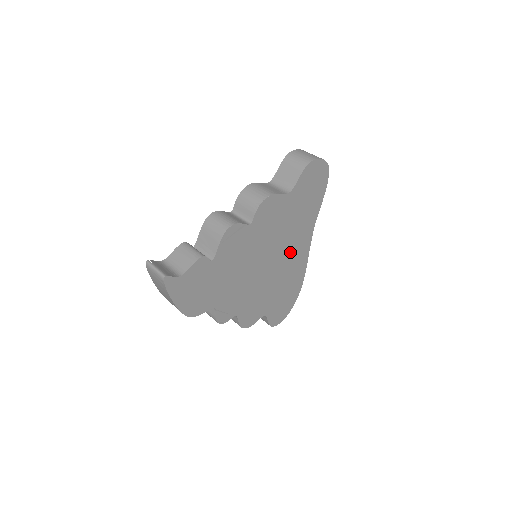
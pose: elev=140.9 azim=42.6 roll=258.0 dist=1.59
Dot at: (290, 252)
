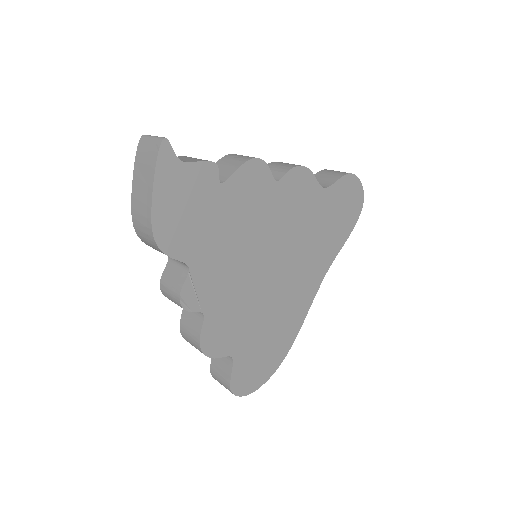
Dot at: (295, 279)
